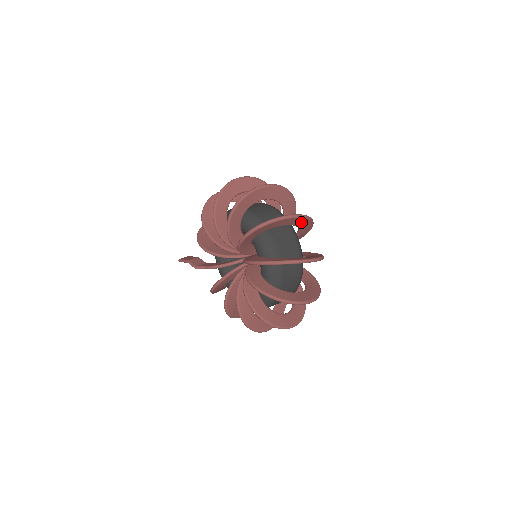
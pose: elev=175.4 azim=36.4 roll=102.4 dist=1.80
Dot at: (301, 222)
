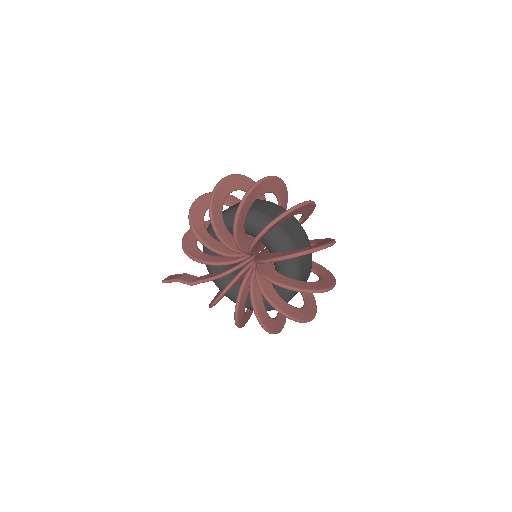
Dot at: (308, 209)
